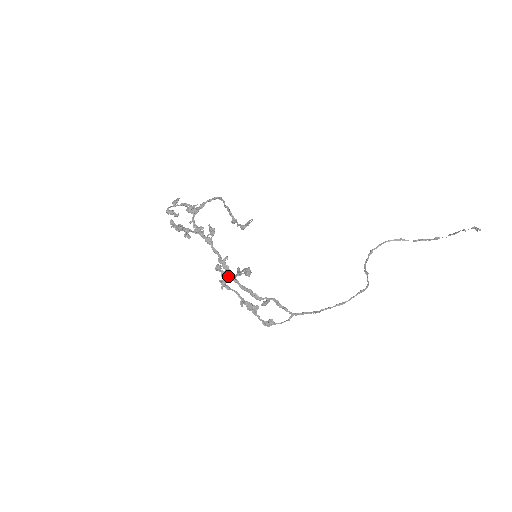
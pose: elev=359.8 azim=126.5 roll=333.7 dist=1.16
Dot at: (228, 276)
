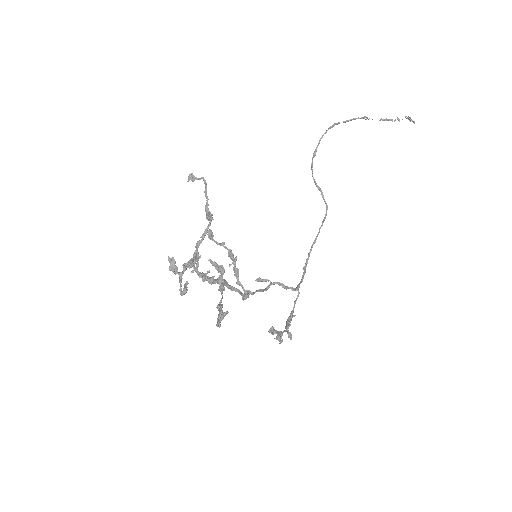
Dot at: occluded
